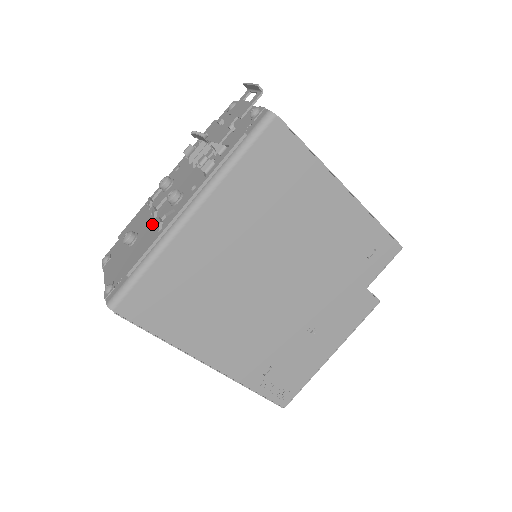
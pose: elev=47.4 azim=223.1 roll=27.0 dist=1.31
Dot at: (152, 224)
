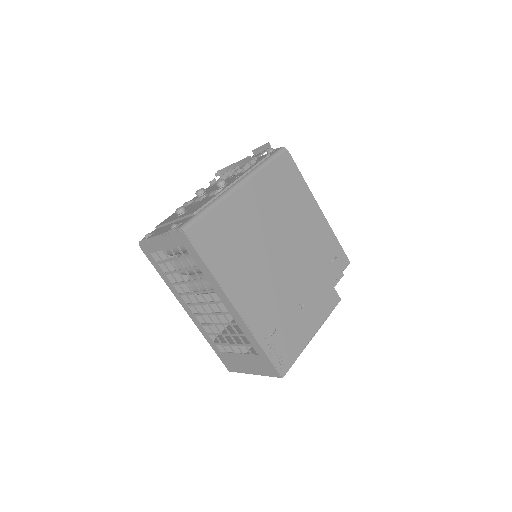
Dot at: (202, 200)
